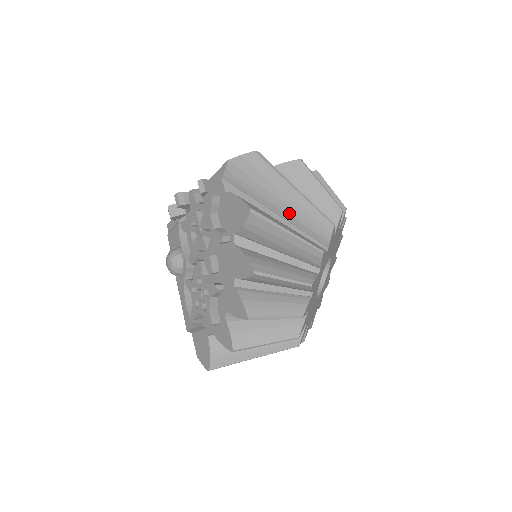
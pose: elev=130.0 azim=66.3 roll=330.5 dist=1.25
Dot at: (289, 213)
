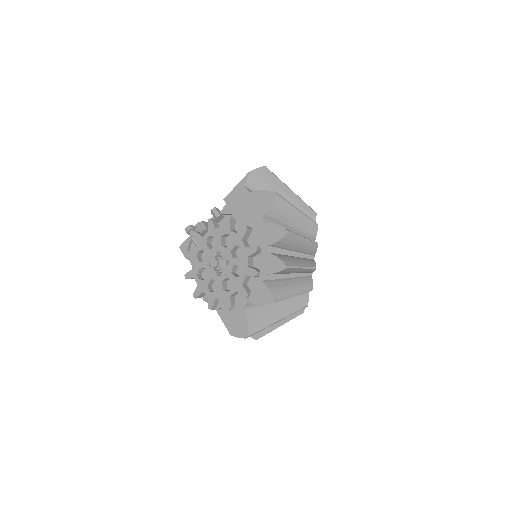
Dot at: occluded
